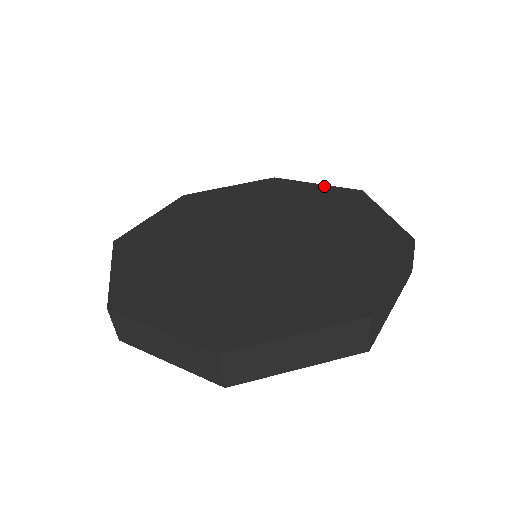
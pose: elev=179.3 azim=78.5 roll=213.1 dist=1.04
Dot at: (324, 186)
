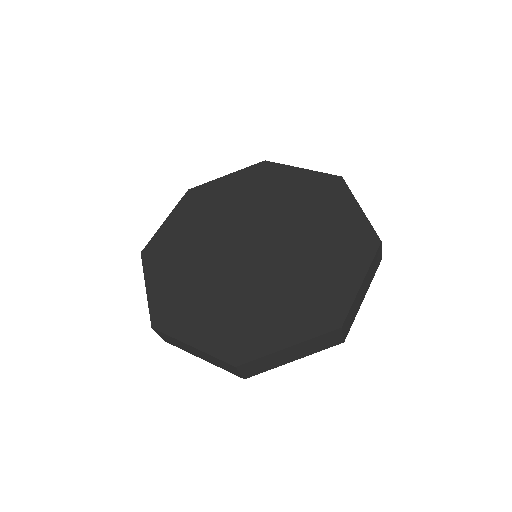
Dot at: (309, 172)
